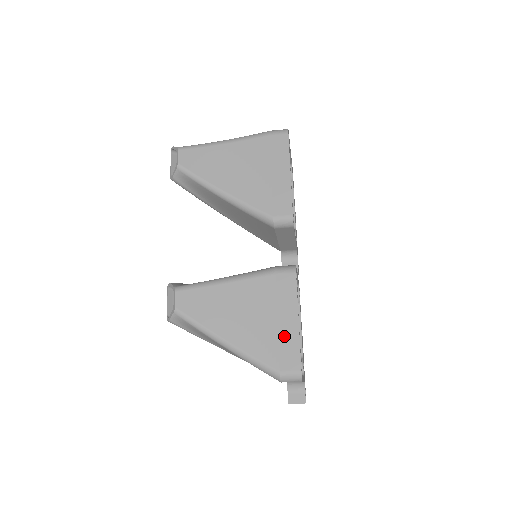
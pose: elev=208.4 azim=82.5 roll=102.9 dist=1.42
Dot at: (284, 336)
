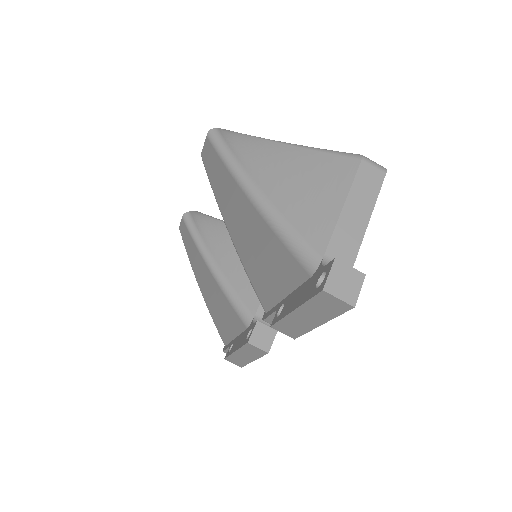
Dot at: occluded
